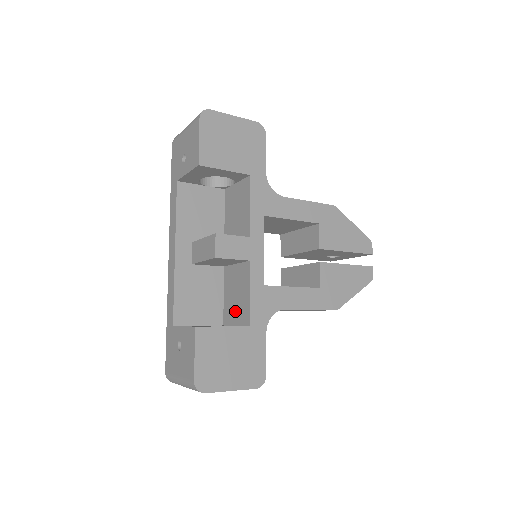
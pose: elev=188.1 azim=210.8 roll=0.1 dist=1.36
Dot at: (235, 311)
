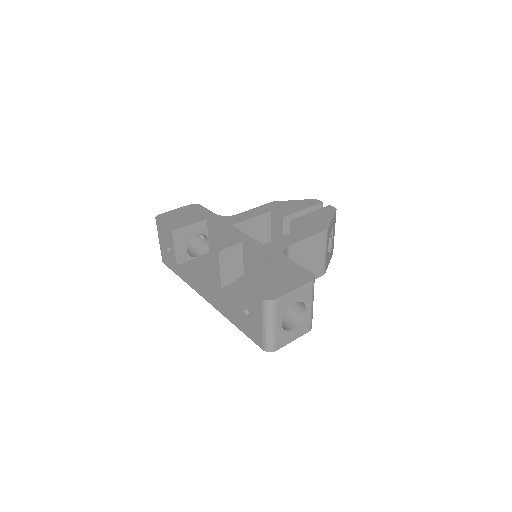
Dot at: occluded
